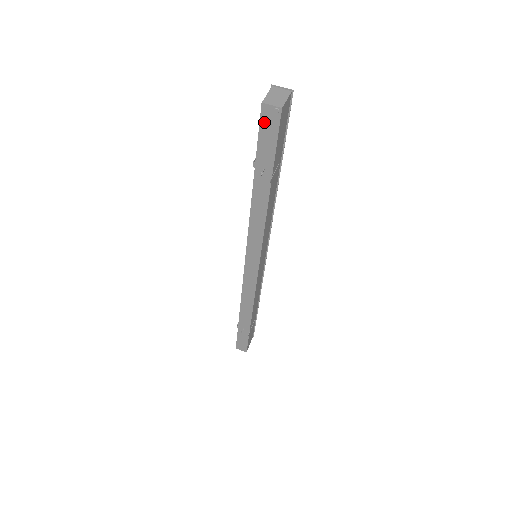
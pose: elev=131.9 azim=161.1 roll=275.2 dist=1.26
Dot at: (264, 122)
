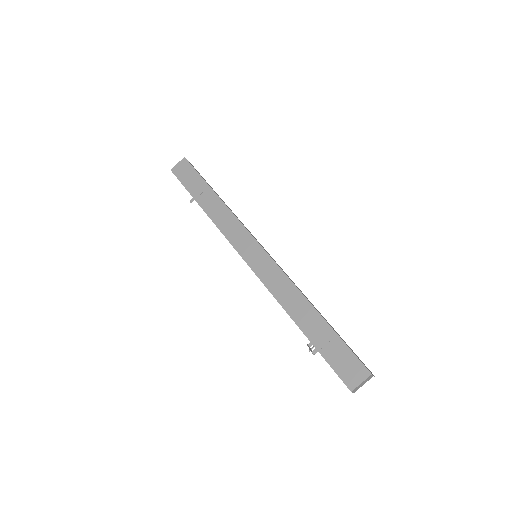
Dot at: (341, 379)
